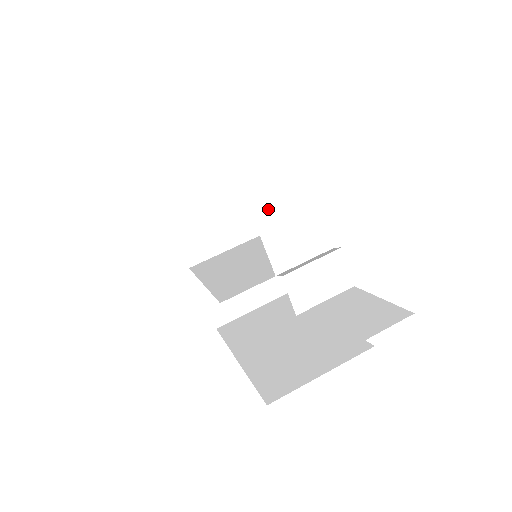
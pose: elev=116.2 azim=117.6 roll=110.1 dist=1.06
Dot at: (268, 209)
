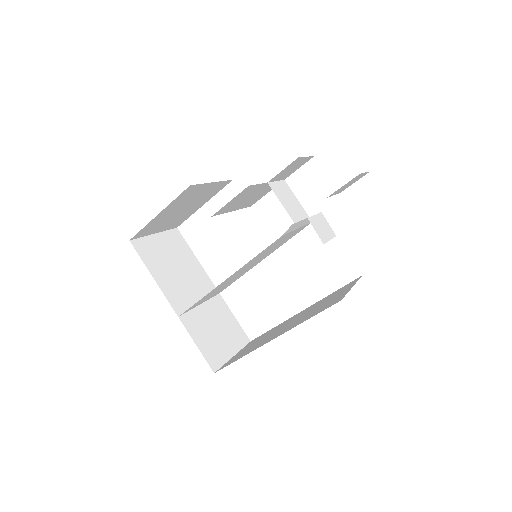
Dot at: (278, 190)
